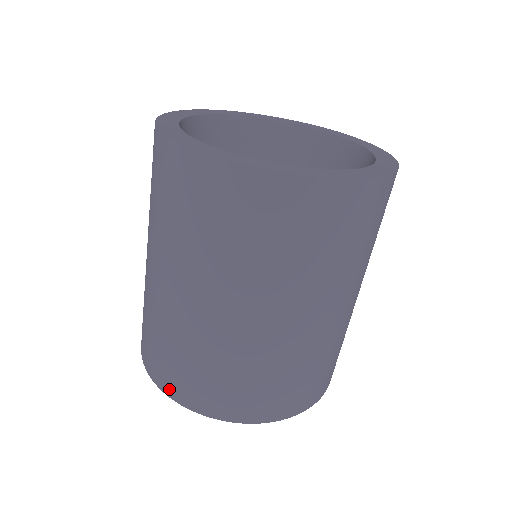
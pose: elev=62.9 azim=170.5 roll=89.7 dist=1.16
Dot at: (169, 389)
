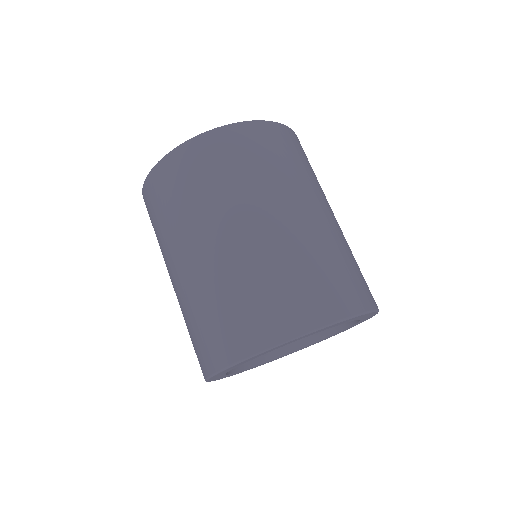
Dot at: (221, 359)
